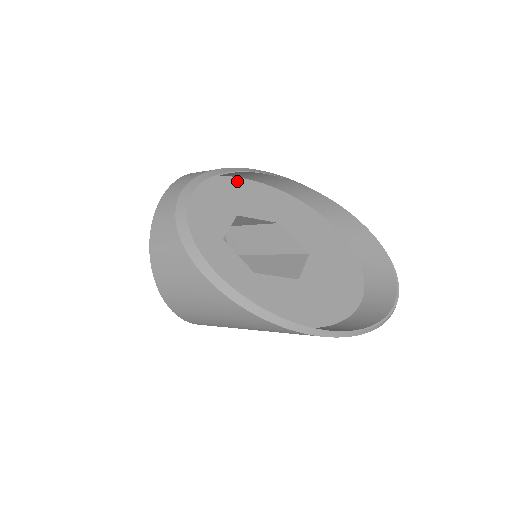
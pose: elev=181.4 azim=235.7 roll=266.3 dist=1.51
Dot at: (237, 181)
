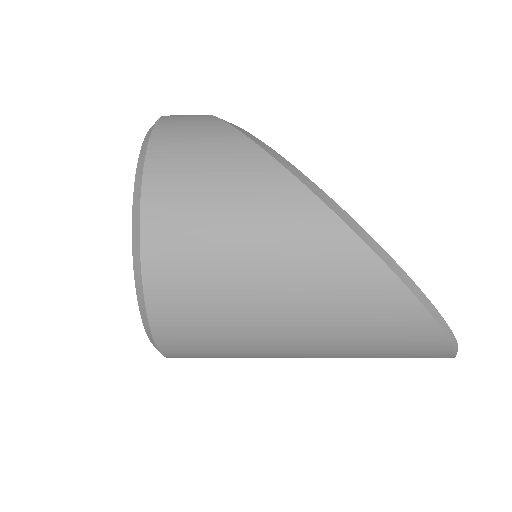
Dot at: occluded
